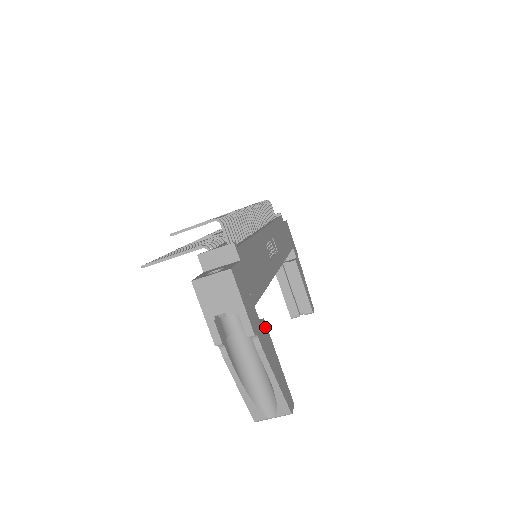
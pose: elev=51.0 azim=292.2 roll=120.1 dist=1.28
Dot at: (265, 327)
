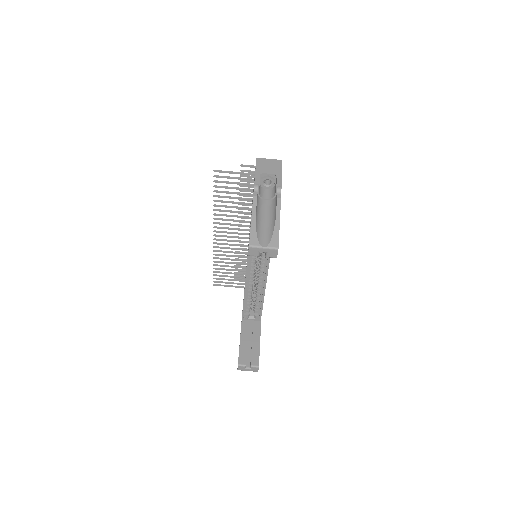
Dot at: occluded
